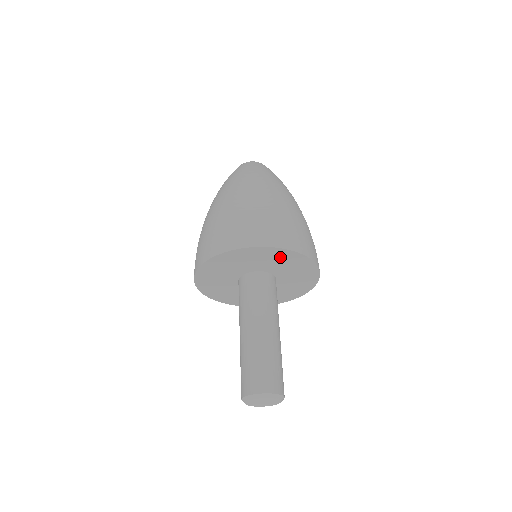
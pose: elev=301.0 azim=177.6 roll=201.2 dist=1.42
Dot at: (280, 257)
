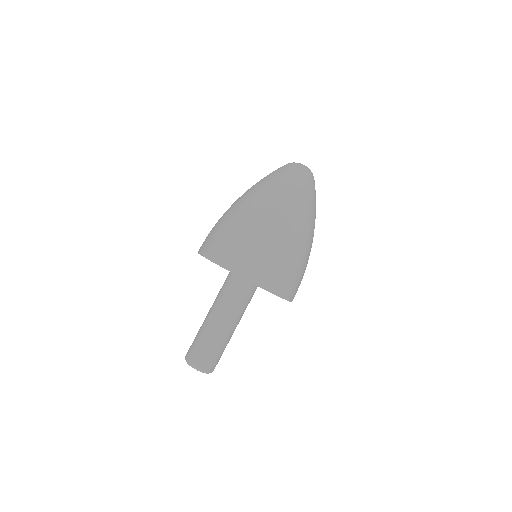
Dot at: occluded
